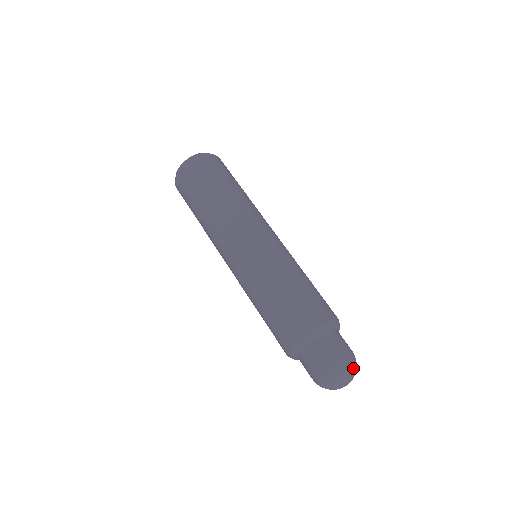
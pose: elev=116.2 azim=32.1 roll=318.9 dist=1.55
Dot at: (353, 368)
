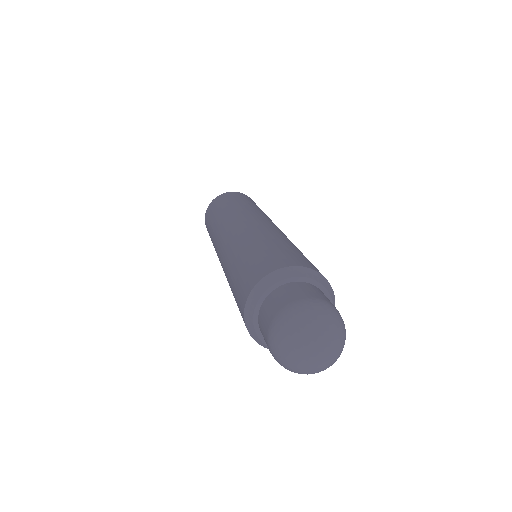
Dot at: (343, 345)
